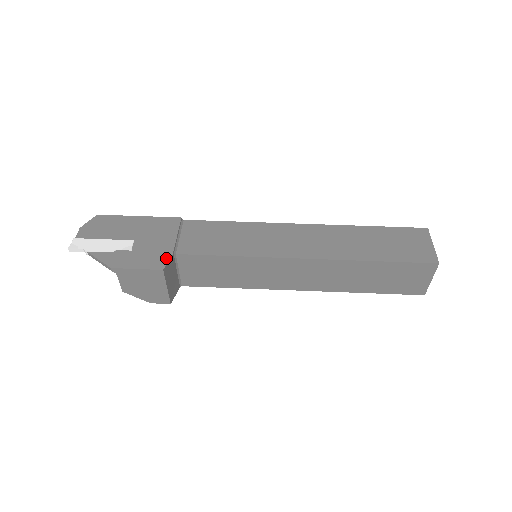
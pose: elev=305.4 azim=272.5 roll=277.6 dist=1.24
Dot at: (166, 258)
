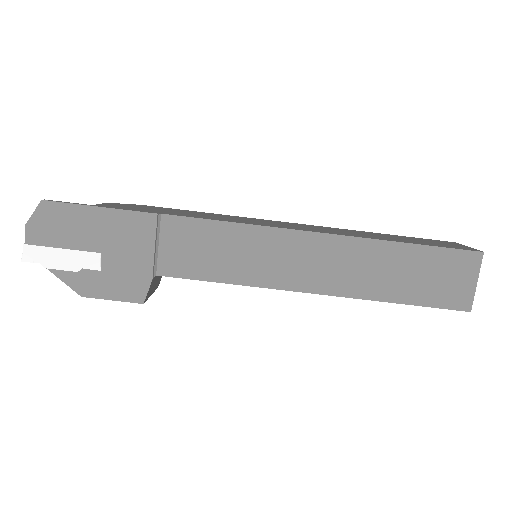
Dot at: (145, 286)
